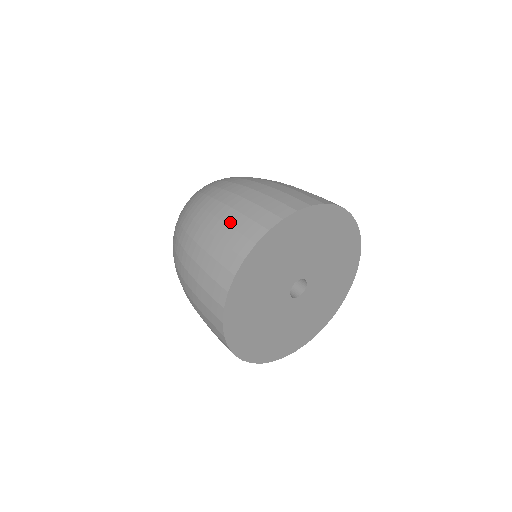
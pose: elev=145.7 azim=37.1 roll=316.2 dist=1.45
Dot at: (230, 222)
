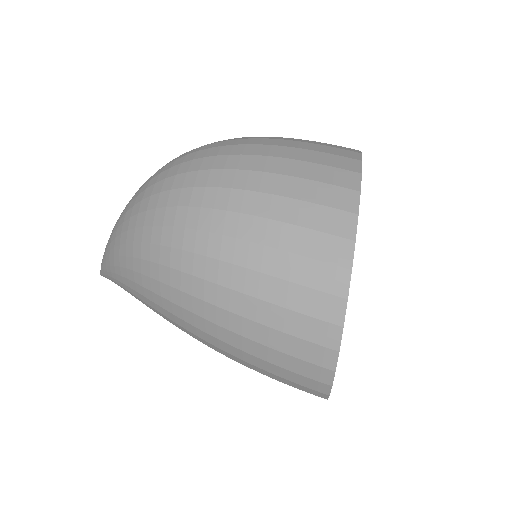
Dot at: (306, 141)
